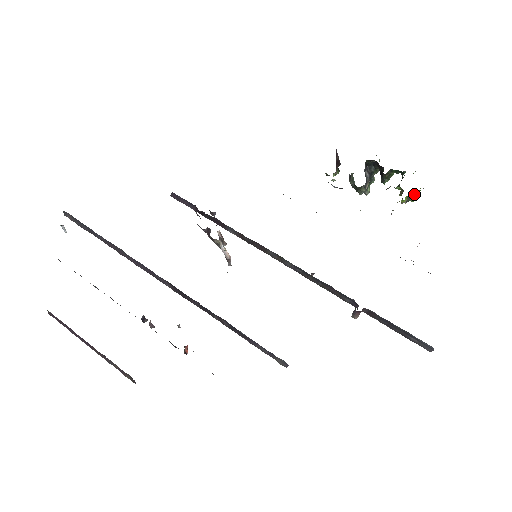
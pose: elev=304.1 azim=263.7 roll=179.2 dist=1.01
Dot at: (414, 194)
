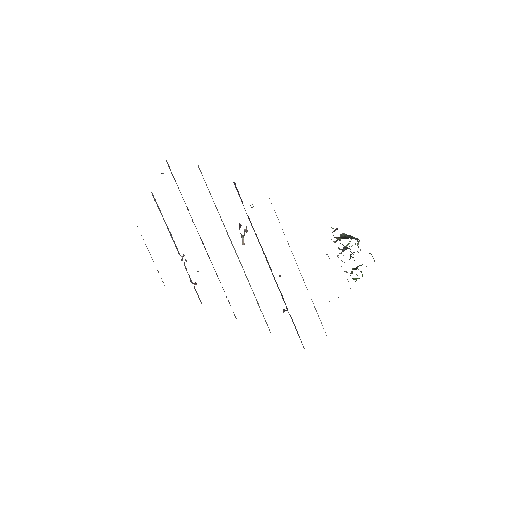
Dot at: (357, 278)
